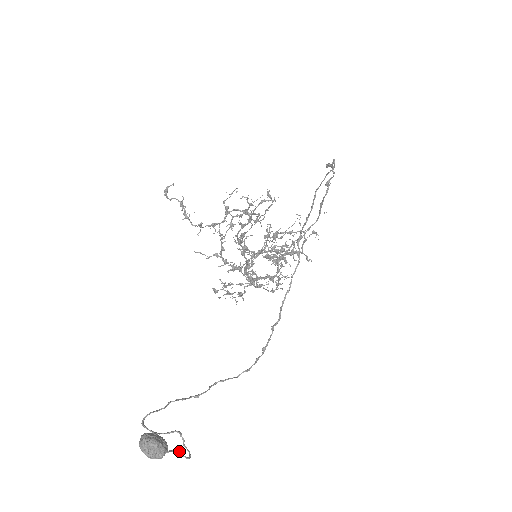
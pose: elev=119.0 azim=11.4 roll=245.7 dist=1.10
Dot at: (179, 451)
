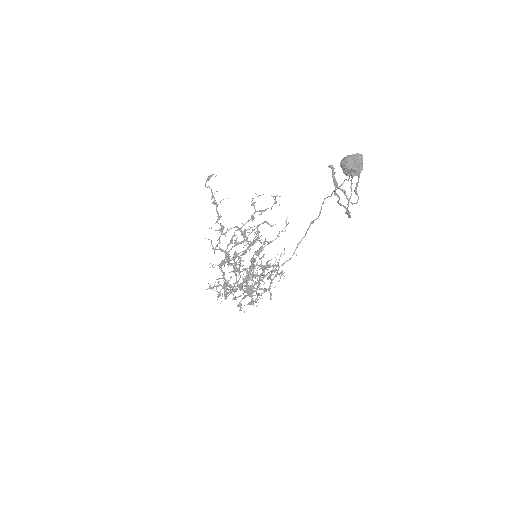
Dot at: (356, 188)
